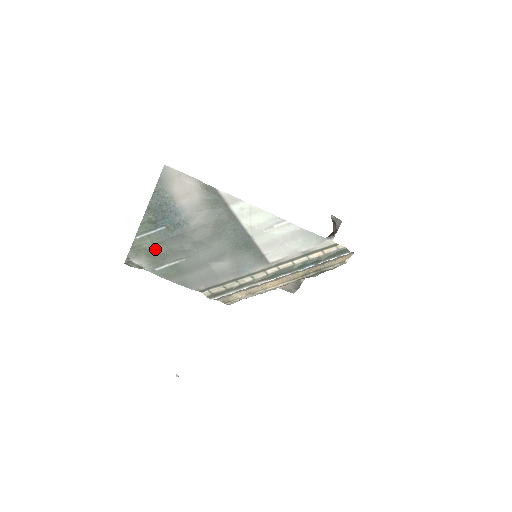
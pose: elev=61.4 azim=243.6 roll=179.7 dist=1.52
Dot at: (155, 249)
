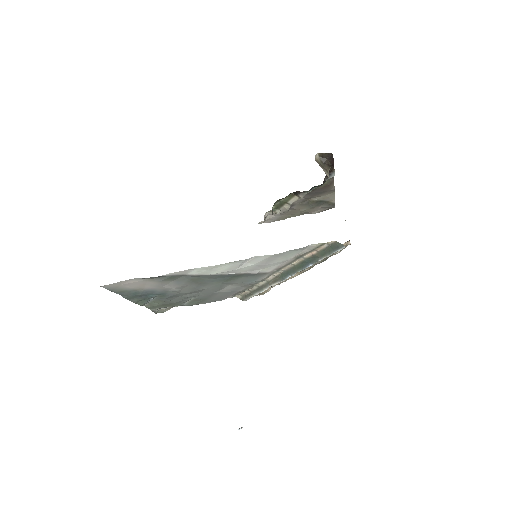
Dot at: (165, 304)
